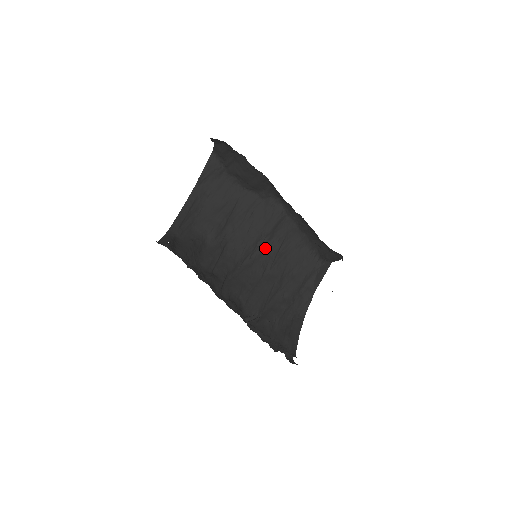
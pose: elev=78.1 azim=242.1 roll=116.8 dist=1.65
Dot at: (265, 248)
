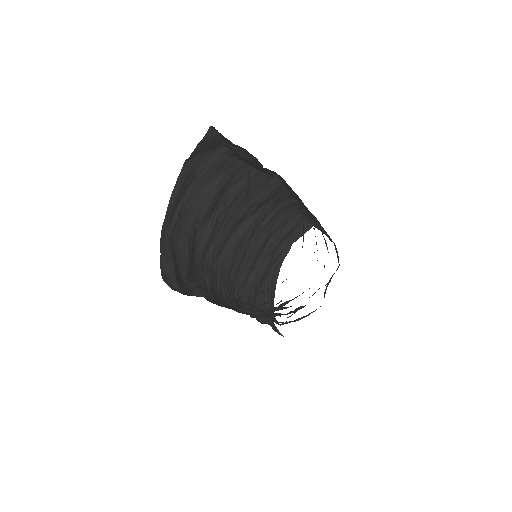
Dot at: (254, 214)
